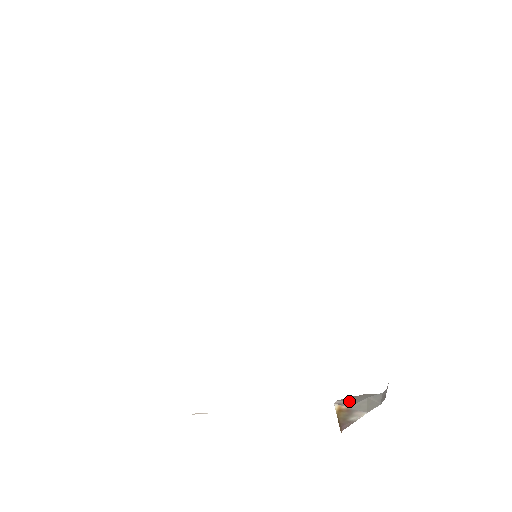
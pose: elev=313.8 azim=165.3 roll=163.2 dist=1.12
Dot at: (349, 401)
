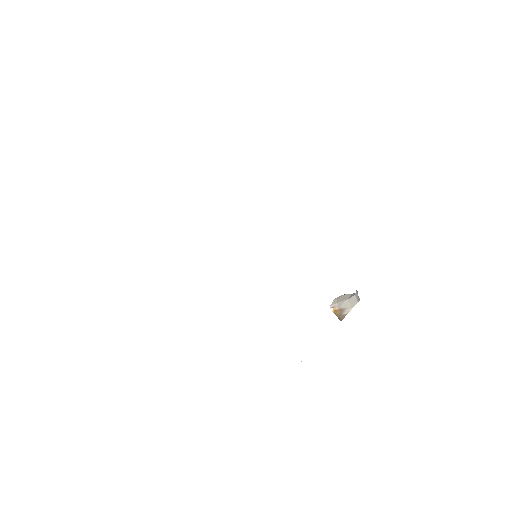
Dot at: (337, 304)
